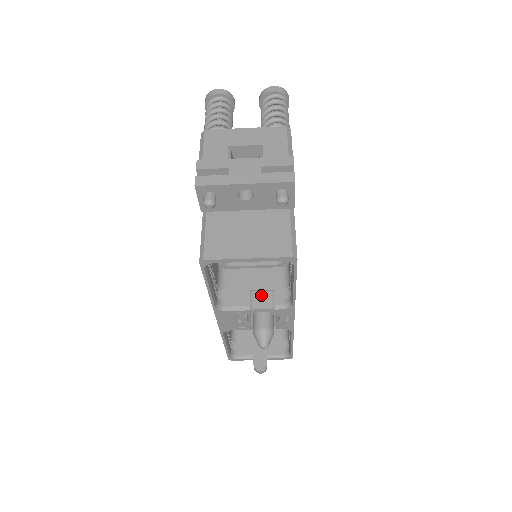
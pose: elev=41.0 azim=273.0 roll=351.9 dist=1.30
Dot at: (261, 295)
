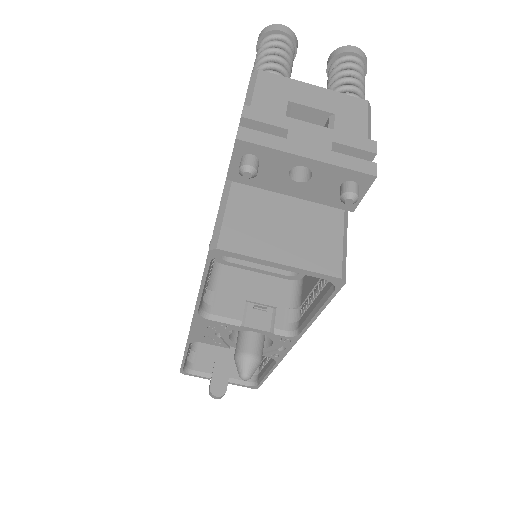
Dot at: (259, 310)
